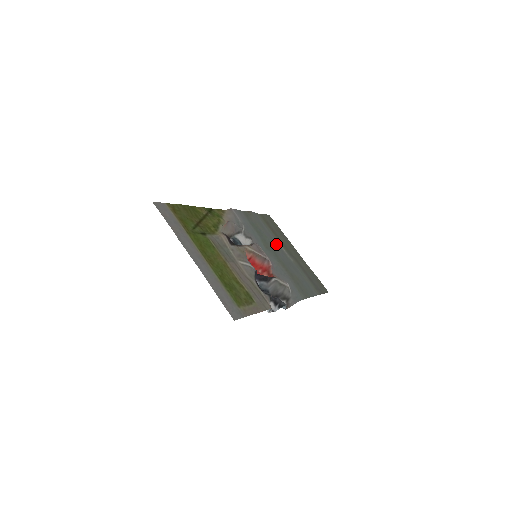
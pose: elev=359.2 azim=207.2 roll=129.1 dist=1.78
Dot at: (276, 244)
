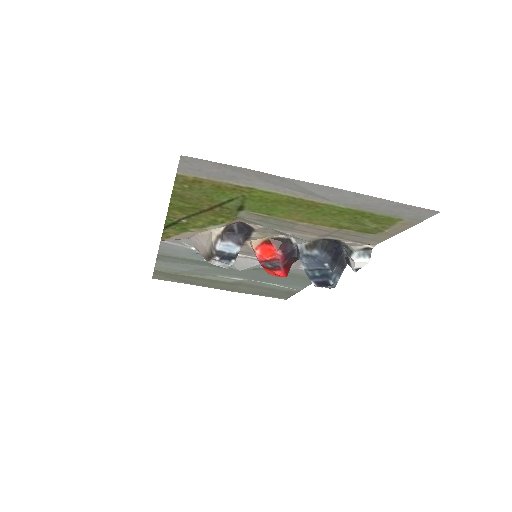
Dot at: (218, 272)
